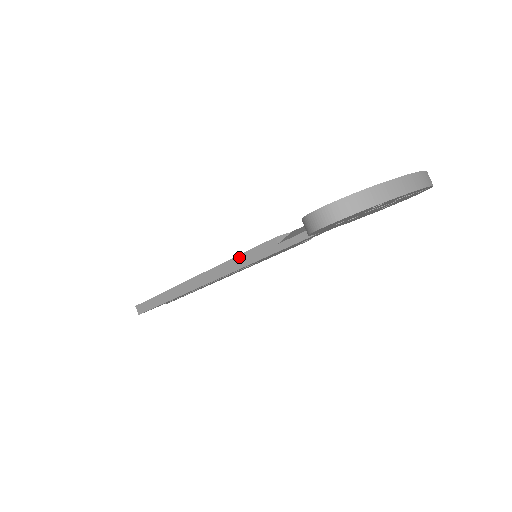
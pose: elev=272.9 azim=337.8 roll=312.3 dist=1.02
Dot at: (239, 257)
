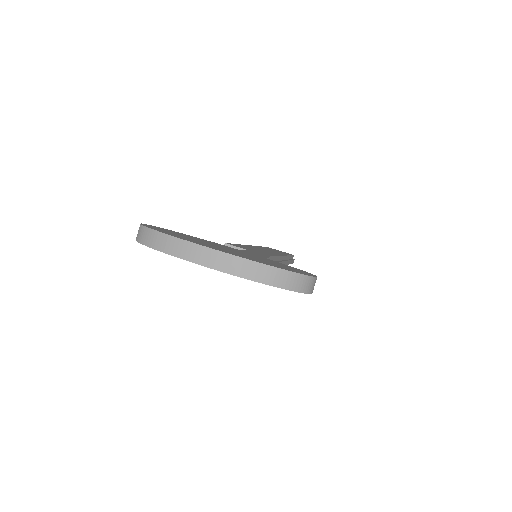
Dot at: occluded
